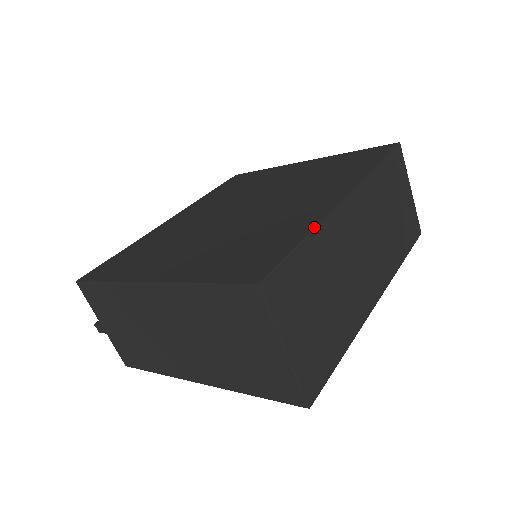
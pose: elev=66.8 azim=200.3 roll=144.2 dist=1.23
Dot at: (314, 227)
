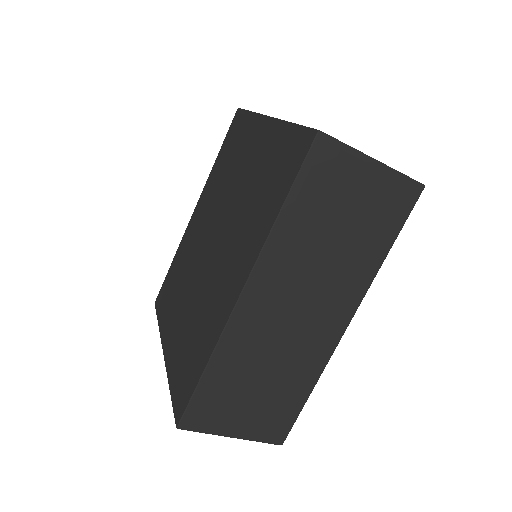
Dot at: (212, 352)
